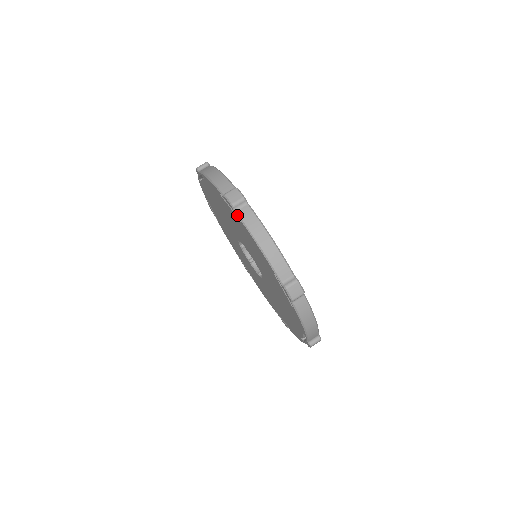
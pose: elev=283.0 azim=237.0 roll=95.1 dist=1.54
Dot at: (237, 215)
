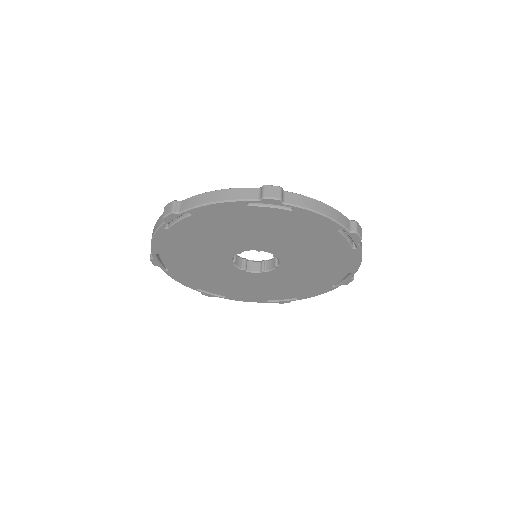
Dot at: (182, 213)
